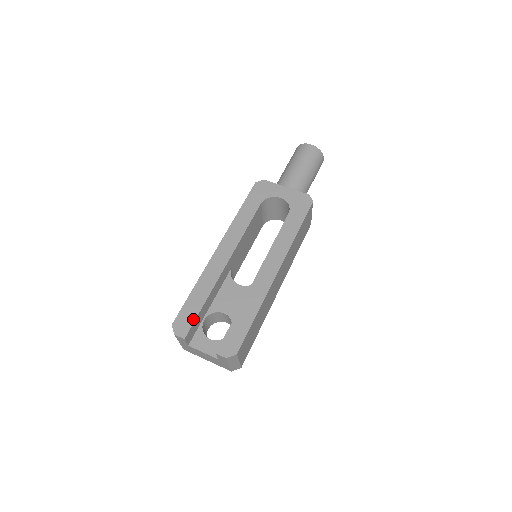
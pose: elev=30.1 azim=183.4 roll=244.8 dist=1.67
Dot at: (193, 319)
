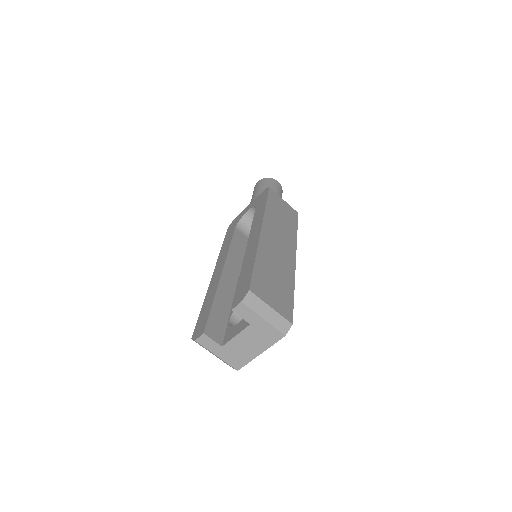
Dot at: (207, 317)
